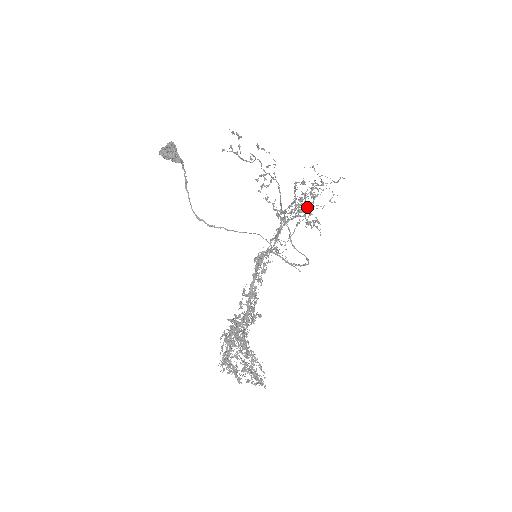
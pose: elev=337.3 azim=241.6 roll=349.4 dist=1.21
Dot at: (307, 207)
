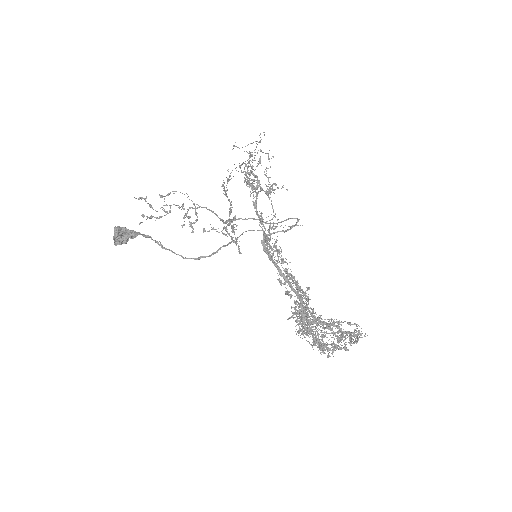
Dot at: (256, 182)
